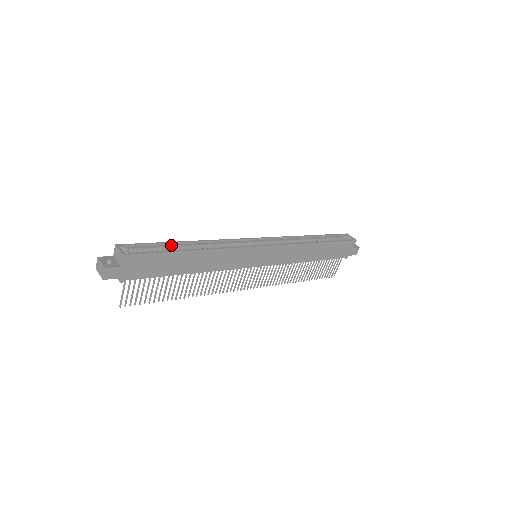
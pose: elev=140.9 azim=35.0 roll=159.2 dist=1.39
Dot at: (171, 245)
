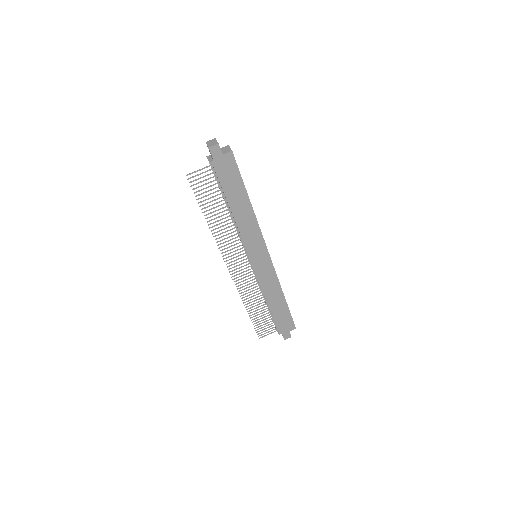
Dot at: occluded
